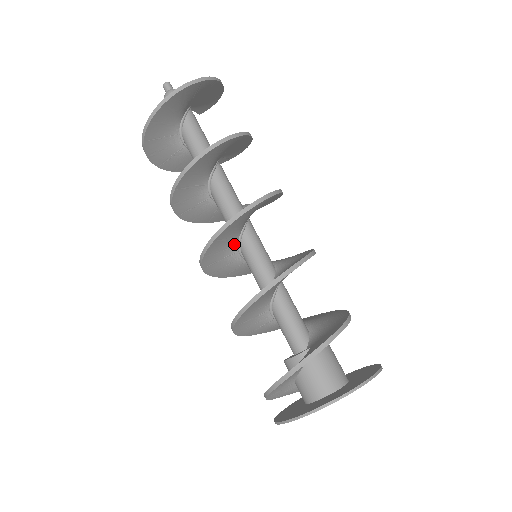
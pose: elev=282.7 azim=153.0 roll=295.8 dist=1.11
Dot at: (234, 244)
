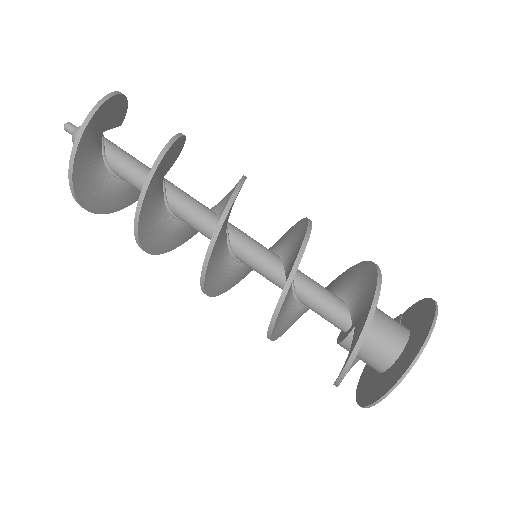
Dot at: (228, 259)
